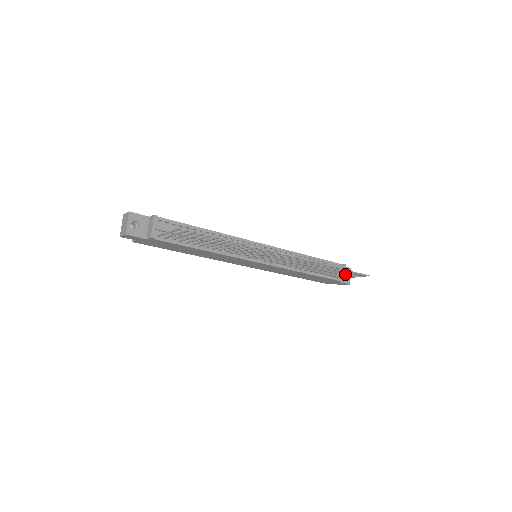
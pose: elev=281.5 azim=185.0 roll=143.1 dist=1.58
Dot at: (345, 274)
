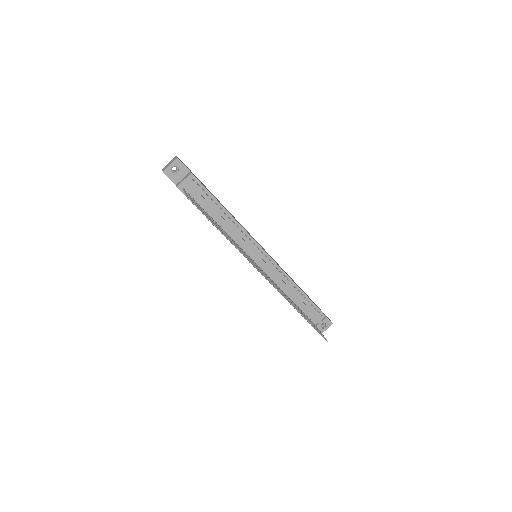
Dot at: (313, 324)
